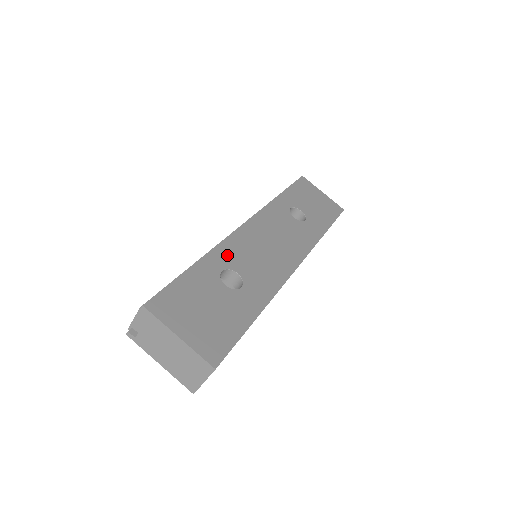
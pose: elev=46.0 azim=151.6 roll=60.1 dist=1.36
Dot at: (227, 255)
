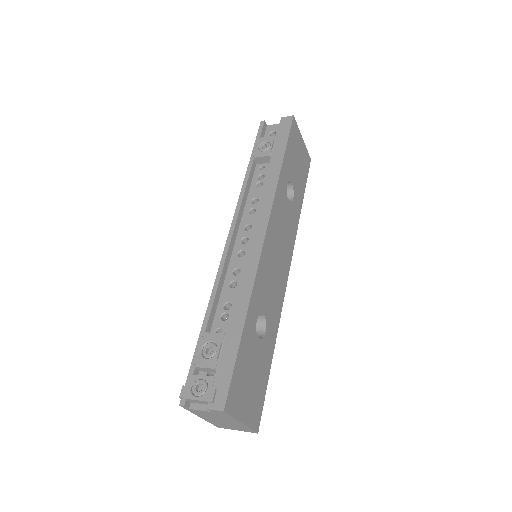
Dot at: (258, 296)
